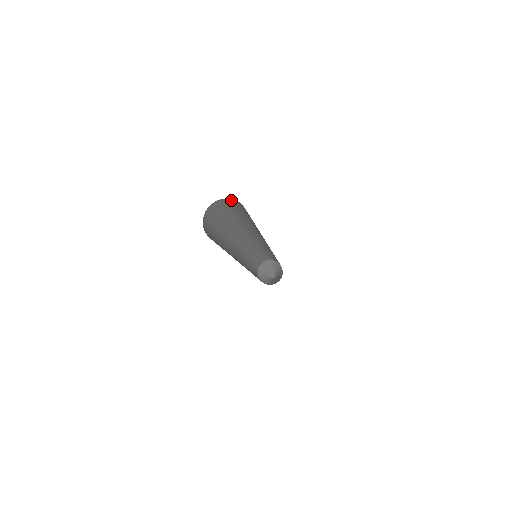
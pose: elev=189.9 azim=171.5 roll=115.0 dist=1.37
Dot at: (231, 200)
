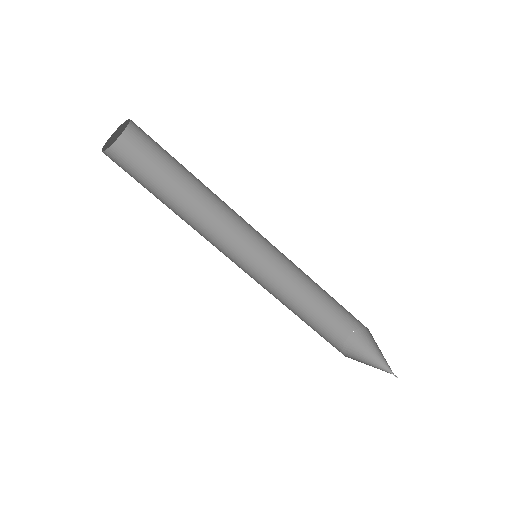
Dot at: occluded
